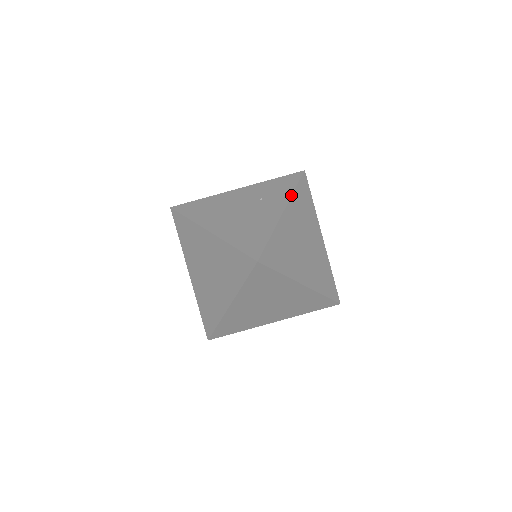
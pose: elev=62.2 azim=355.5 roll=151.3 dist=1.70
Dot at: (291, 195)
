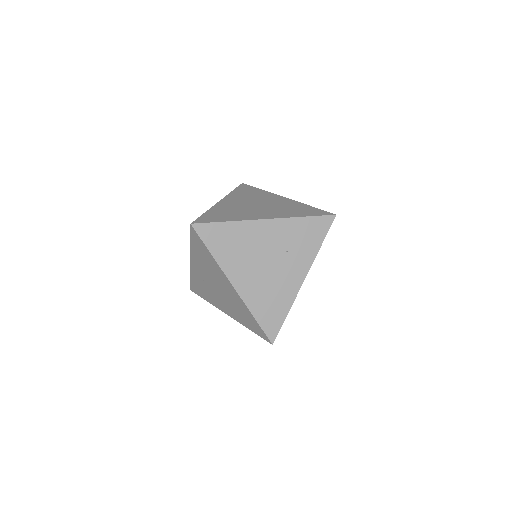
Dot at: (315, 257)
